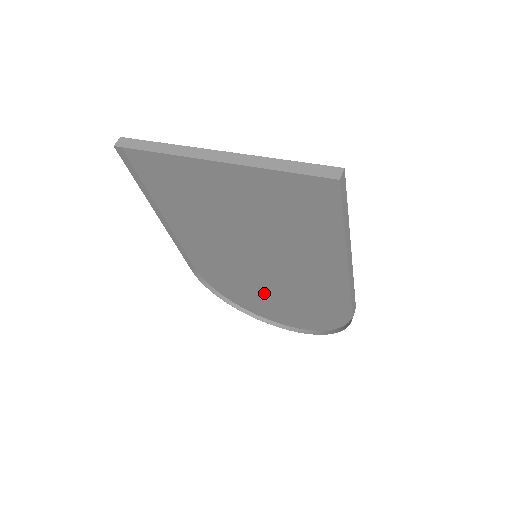
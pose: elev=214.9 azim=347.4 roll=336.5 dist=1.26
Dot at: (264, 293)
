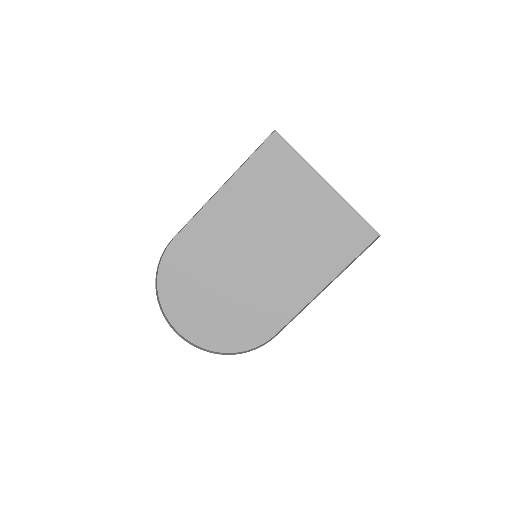
Dot at: (212, 292)
